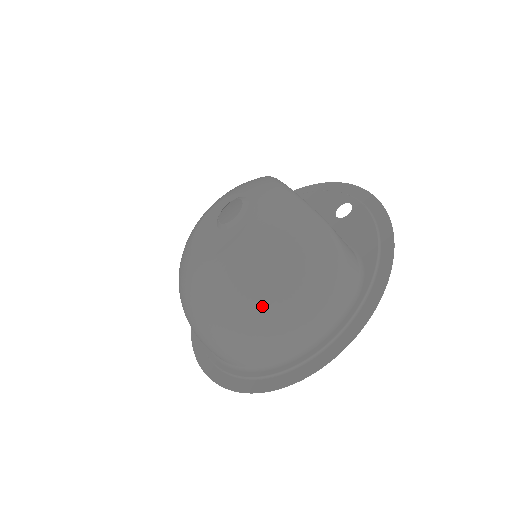
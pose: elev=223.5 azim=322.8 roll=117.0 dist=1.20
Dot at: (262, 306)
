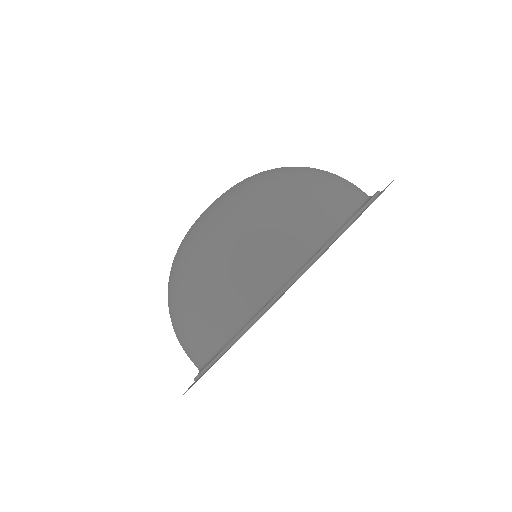
Dot at: (301, 168)
